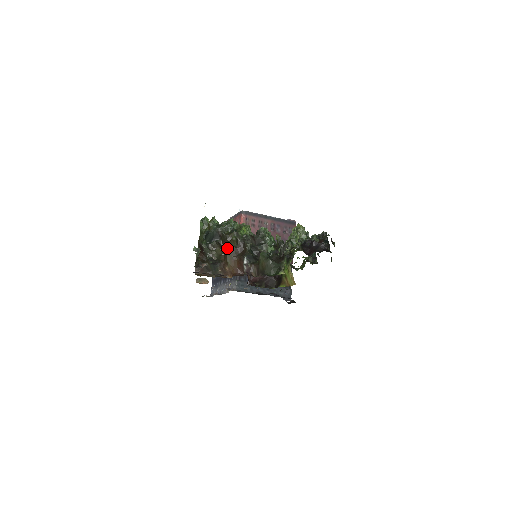
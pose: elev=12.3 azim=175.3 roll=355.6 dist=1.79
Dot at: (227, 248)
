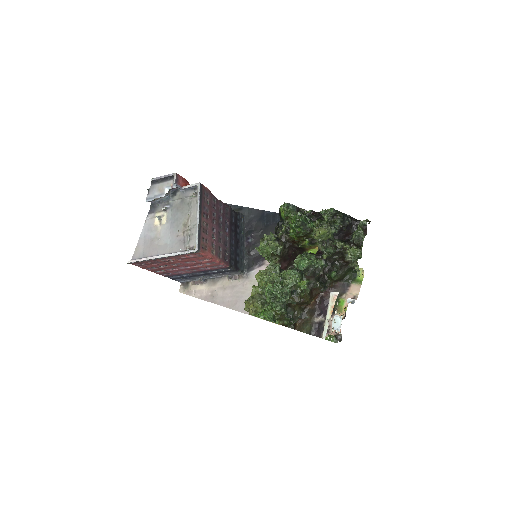
Dot at: (307, 303)
